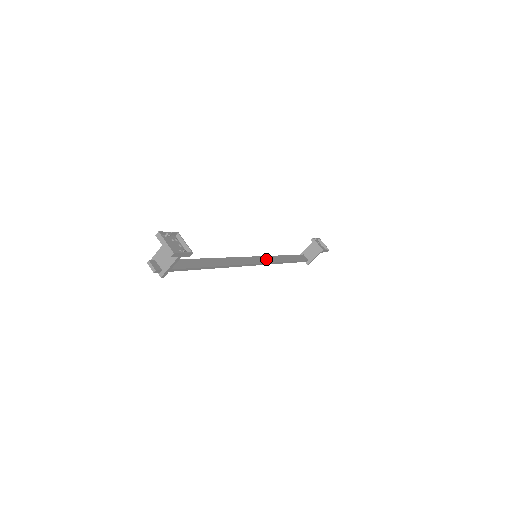
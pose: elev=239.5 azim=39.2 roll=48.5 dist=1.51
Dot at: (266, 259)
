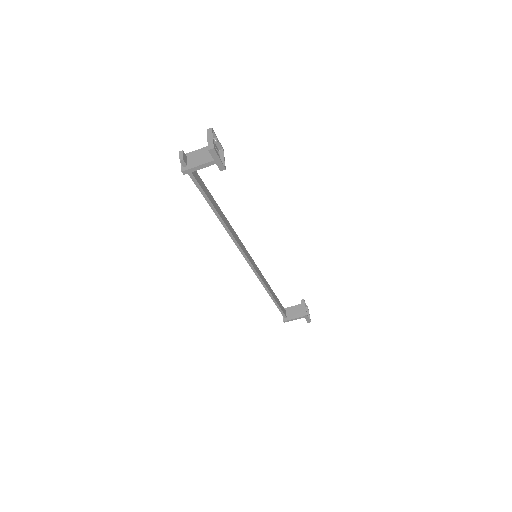
Dot at: (259, 272)
